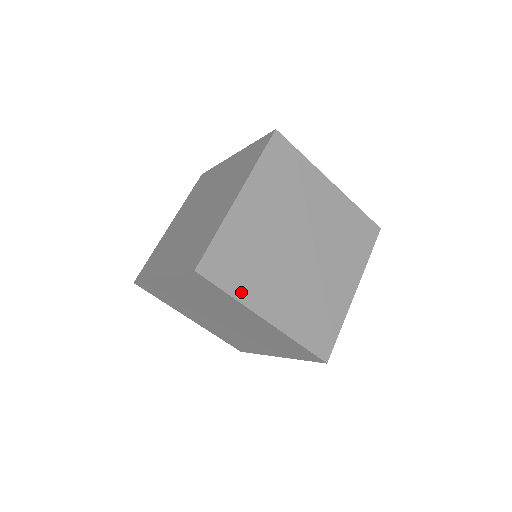
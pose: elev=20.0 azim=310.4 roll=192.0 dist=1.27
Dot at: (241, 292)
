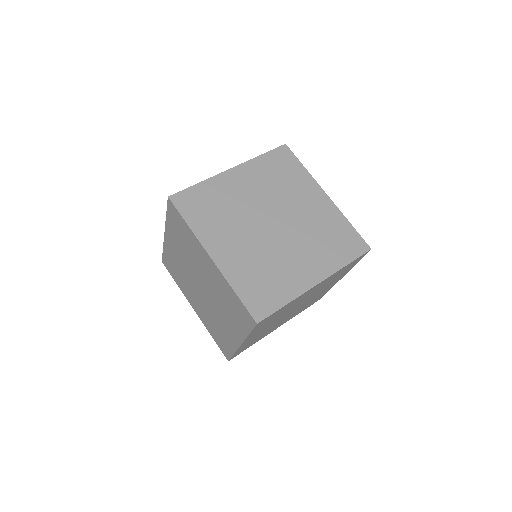
Dot at: (199, 227)
